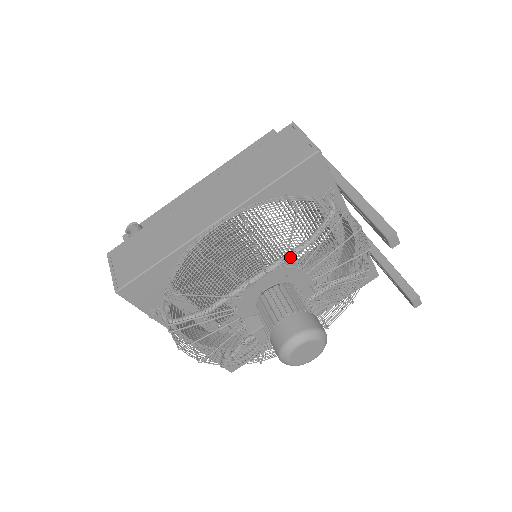
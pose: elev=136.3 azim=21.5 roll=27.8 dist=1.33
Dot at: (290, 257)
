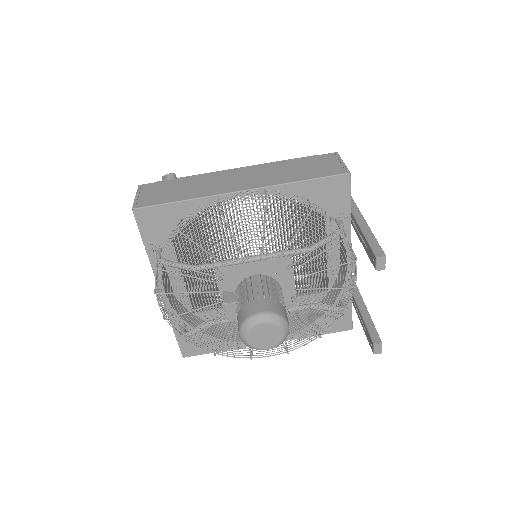
Dot at: (287, 254)
